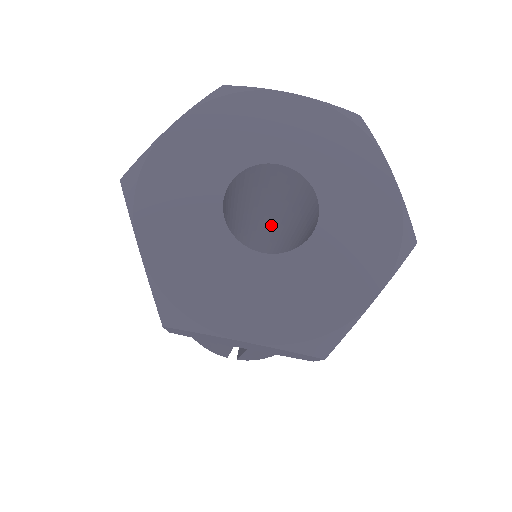
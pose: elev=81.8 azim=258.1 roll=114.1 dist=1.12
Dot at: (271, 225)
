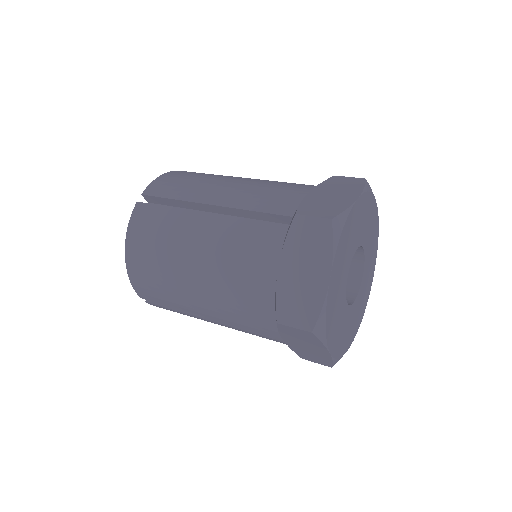
Dot at: occluded
